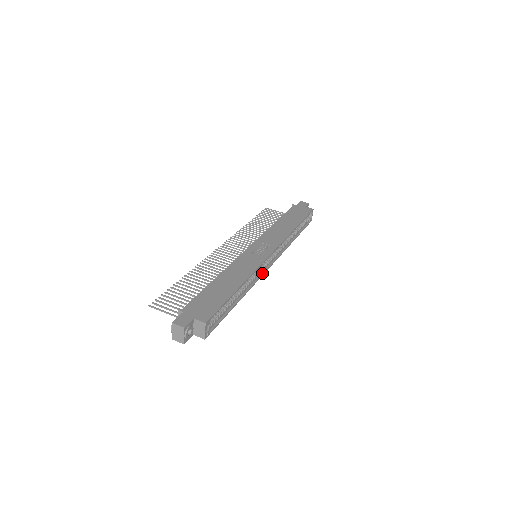
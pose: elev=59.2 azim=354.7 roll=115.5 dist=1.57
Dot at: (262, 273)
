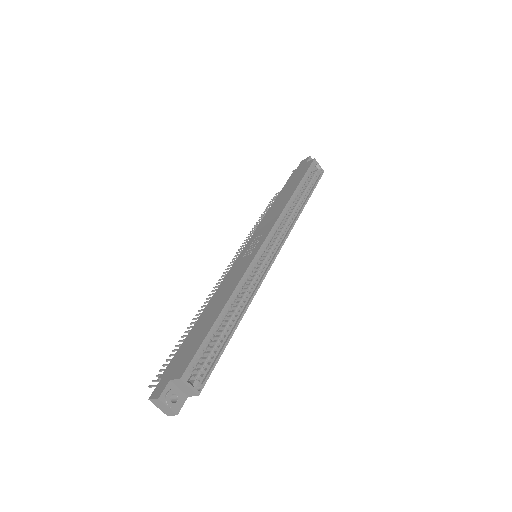
Dot at: (265, 271)
